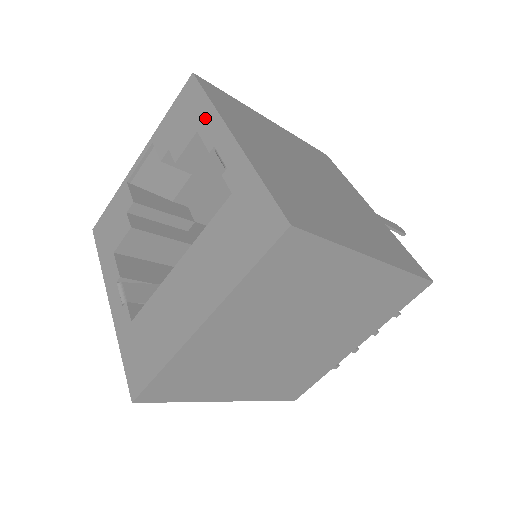
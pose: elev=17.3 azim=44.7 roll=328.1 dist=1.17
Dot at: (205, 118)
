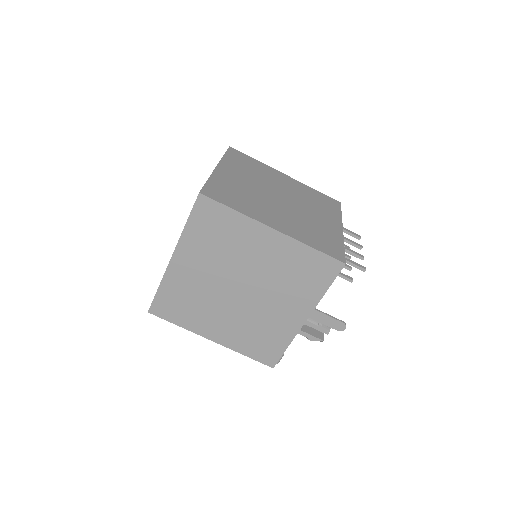
Dot at: occluded
